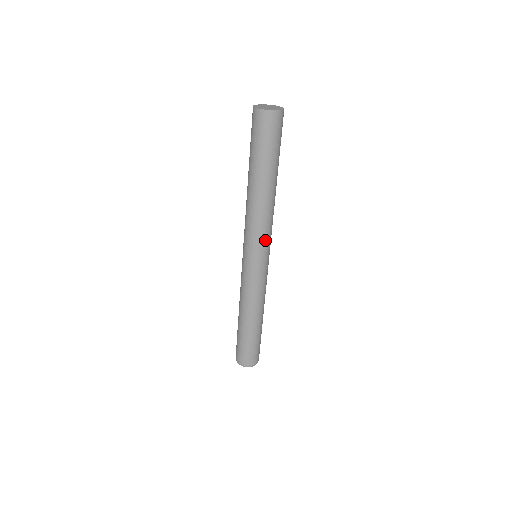
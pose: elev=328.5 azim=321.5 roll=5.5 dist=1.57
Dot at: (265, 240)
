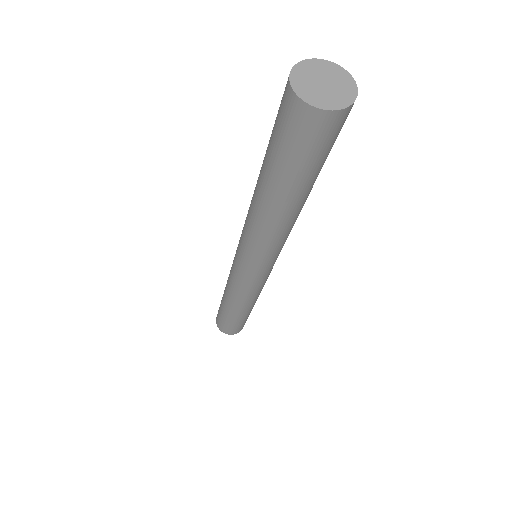
Dot at: (275, 255)
